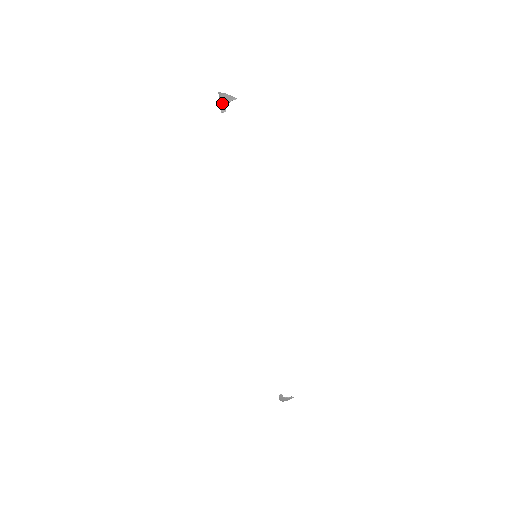
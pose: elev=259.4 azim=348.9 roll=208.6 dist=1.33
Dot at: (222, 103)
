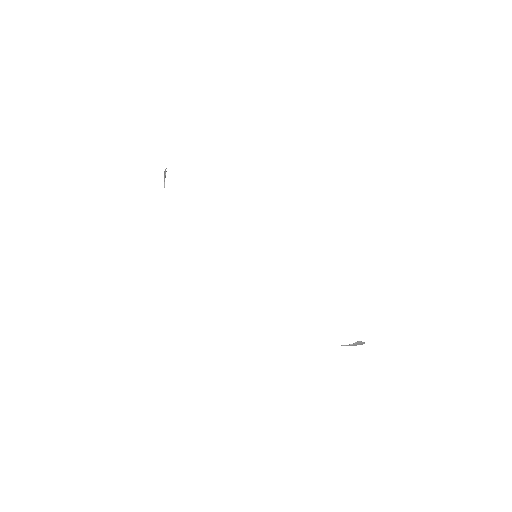
Dot at: occluded
